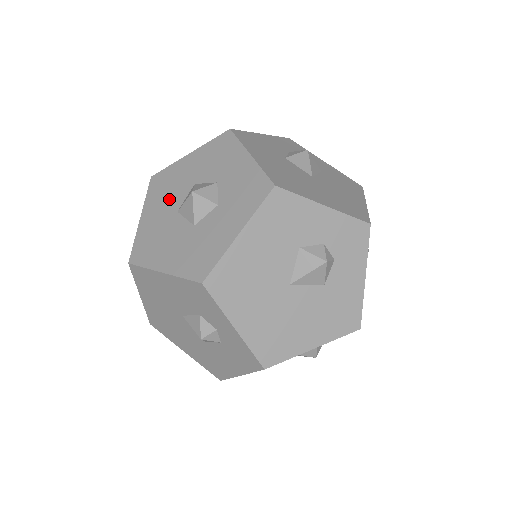
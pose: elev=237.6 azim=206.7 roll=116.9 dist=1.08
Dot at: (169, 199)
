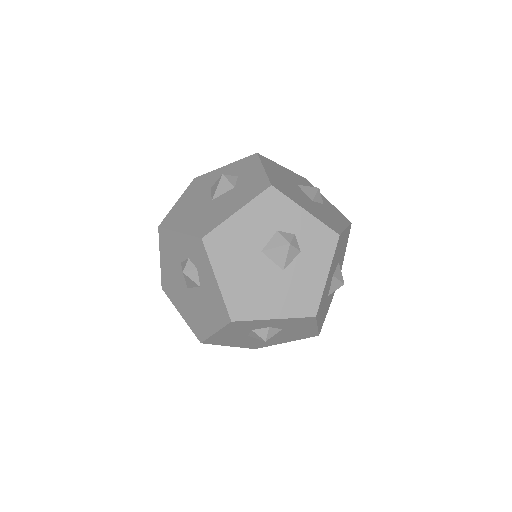
Dot at: occluded
